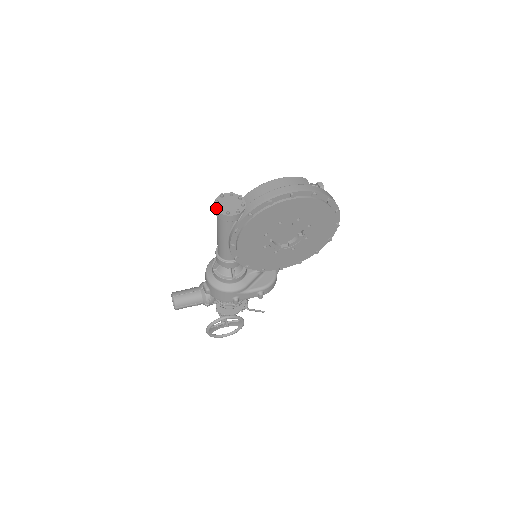
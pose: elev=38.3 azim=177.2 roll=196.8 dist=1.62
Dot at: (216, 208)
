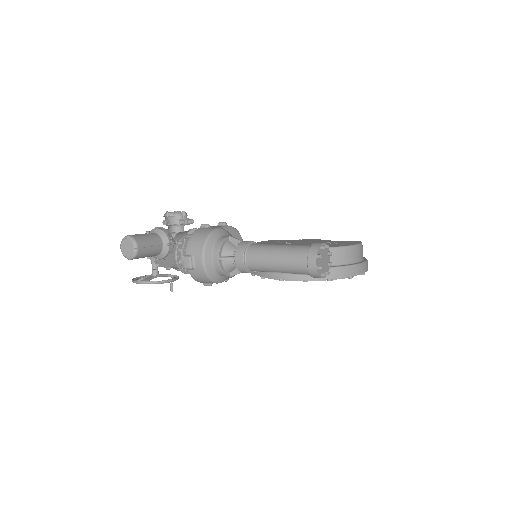
Dot at: (317, 265)
